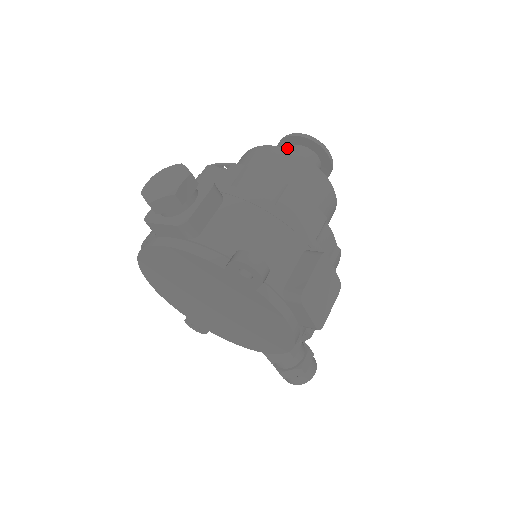
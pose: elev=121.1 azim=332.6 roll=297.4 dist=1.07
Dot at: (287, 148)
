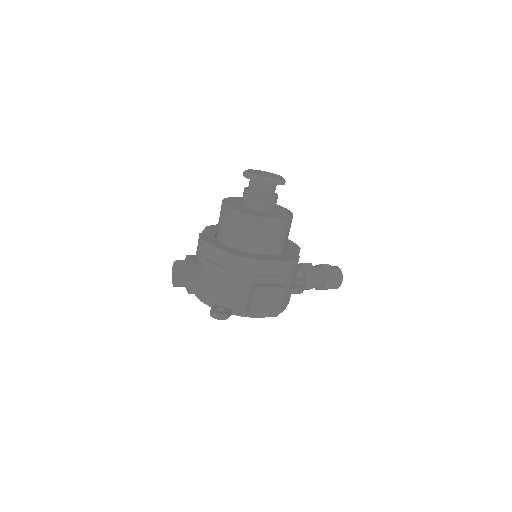
Dot at: occluded
